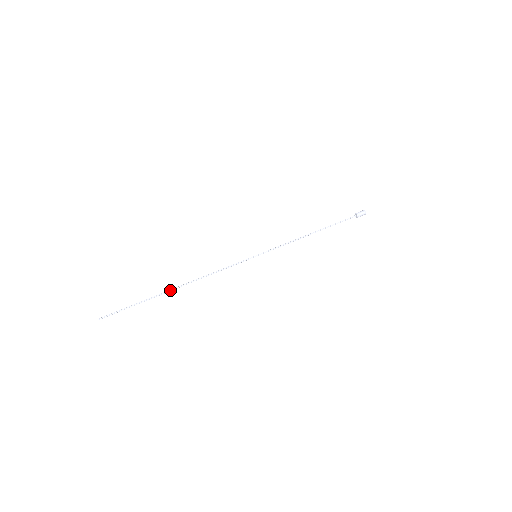
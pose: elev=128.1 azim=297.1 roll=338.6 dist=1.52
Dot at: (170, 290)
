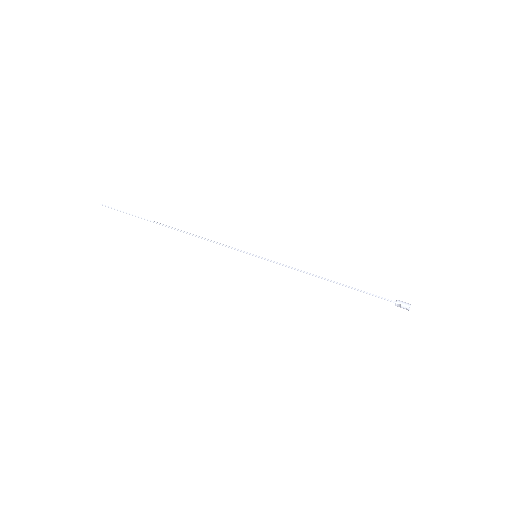
Dot at: occluded
